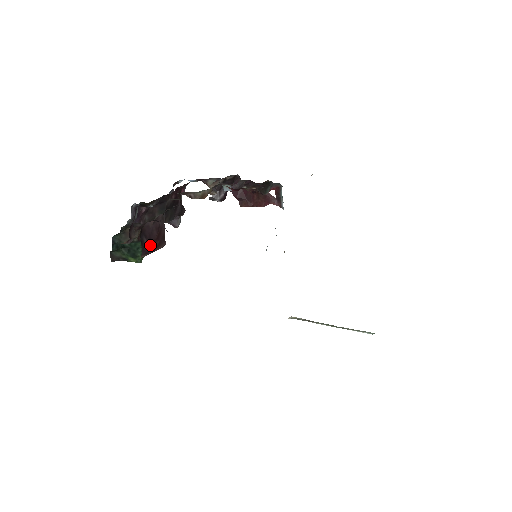
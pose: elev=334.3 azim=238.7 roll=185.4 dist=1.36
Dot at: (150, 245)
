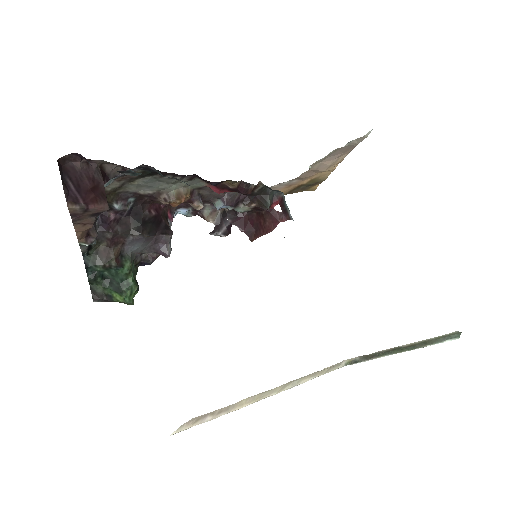
Dot at: (80, 194)
